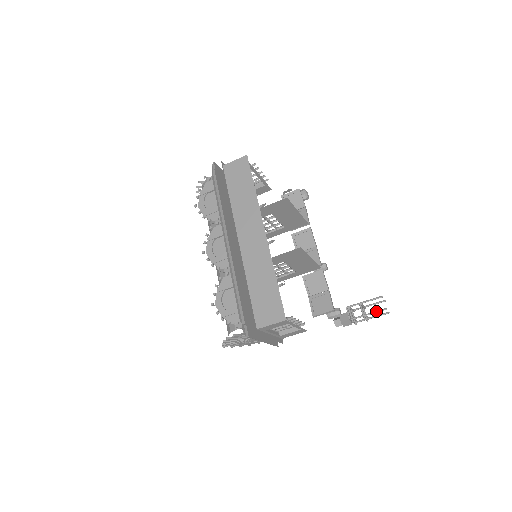
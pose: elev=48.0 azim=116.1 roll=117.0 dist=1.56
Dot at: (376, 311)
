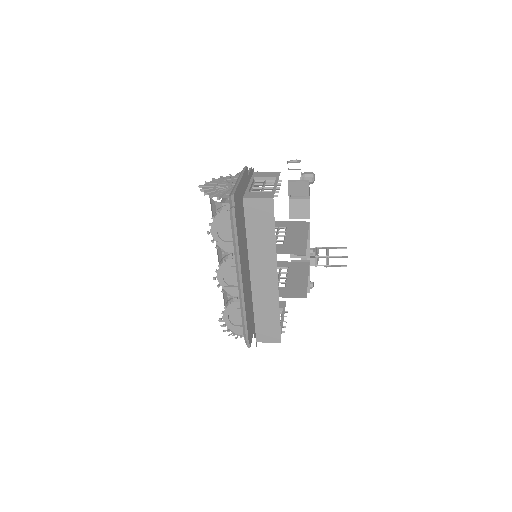
Dot at: (338, 266)
